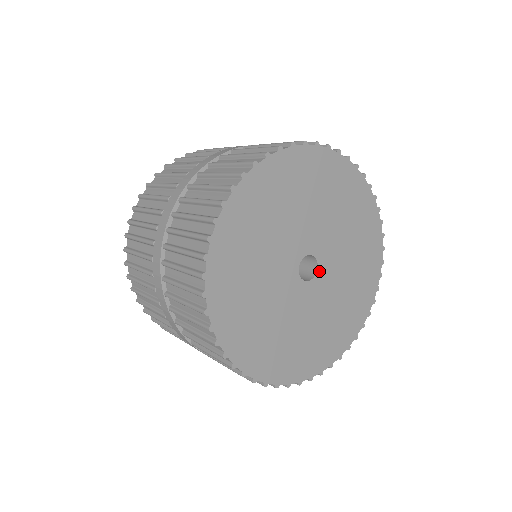
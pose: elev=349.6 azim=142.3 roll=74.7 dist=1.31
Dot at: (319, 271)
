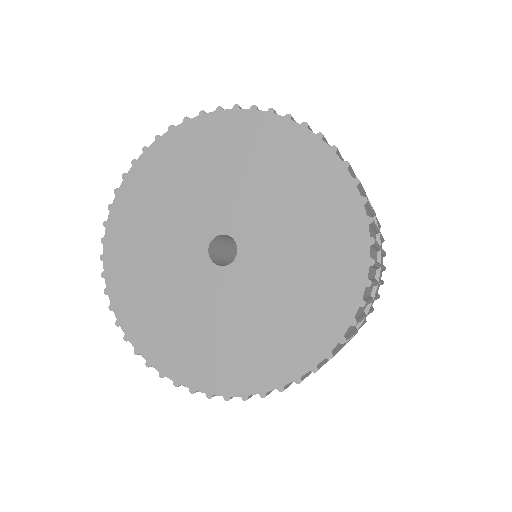
Dot at: (241, 251)
